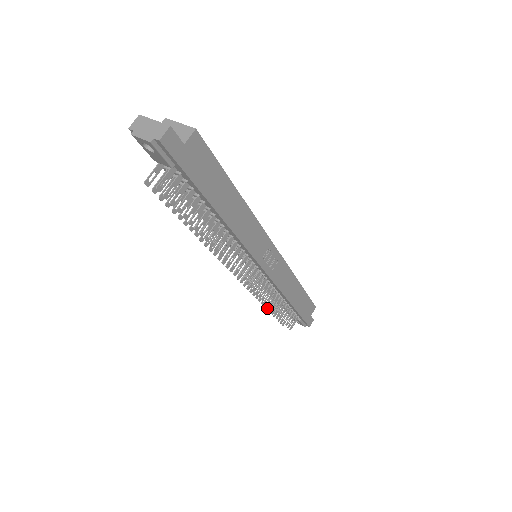
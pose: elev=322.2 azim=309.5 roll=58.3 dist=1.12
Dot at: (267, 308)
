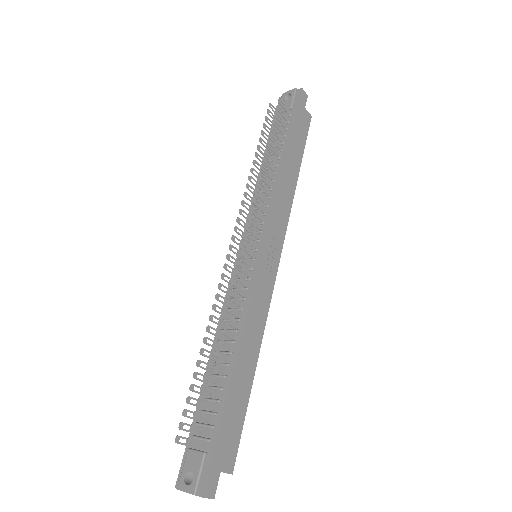
Dot at: (201, 350)
